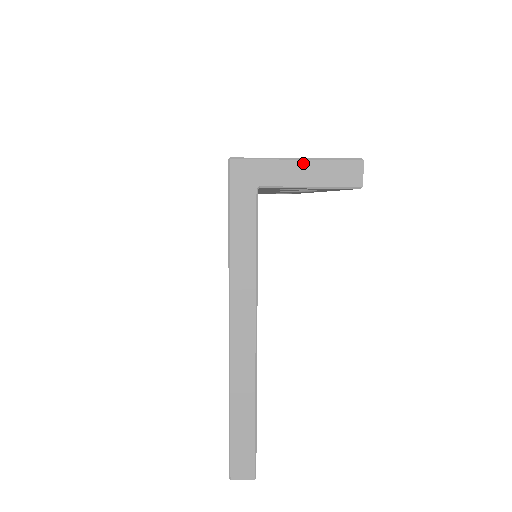
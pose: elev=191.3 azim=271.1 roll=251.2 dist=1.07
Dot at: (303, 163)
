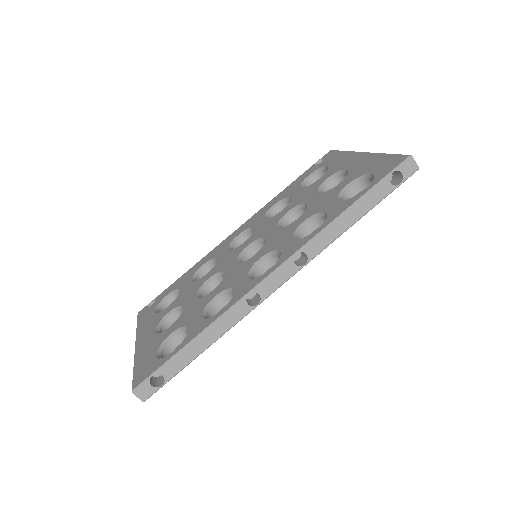
Dot at: occluded
